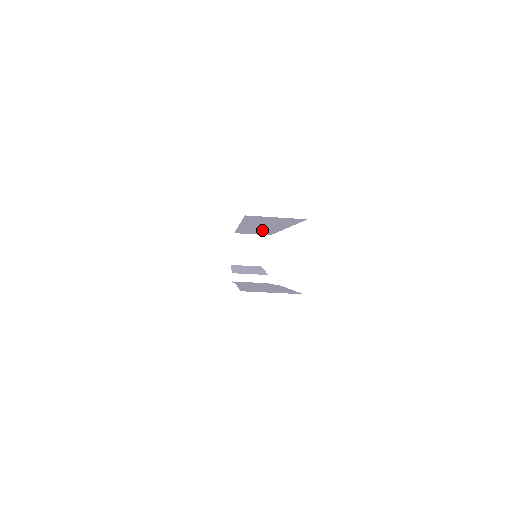
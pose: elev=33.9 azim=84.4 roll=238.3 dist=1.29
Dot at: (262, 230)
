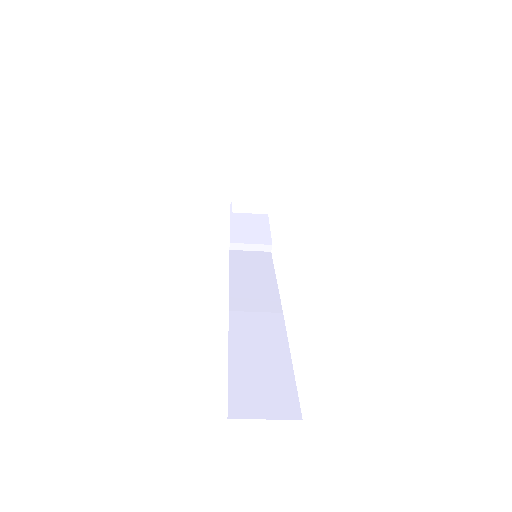
Dot at: occluded
